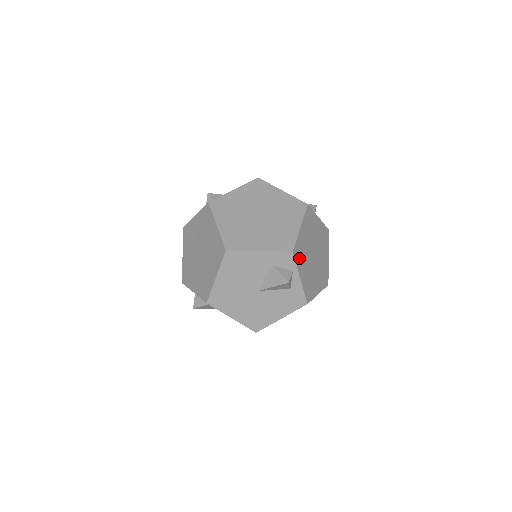
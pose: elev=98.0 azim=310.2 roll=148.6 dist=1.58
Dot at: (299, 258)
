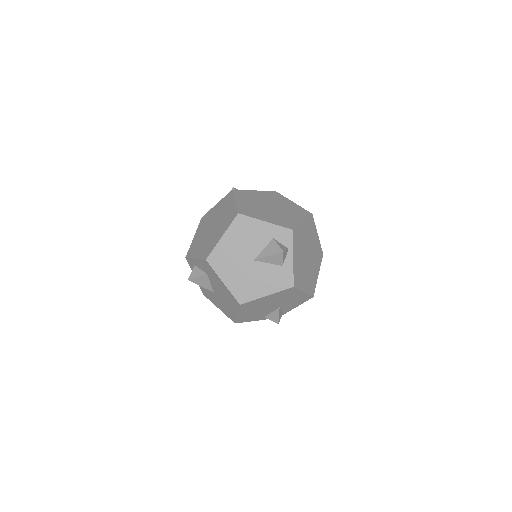
Dot at: (296, 242)
